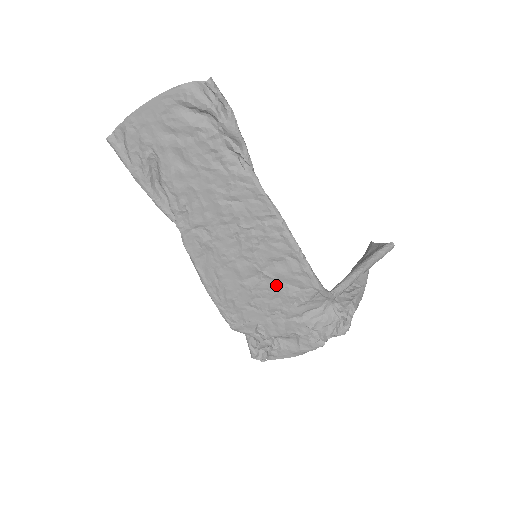
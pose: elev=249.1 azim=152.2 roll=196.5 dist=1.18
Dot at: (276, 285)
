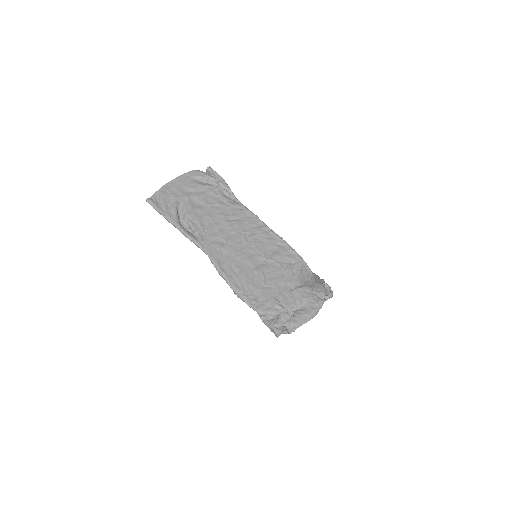
Dot at: (277, 265)
